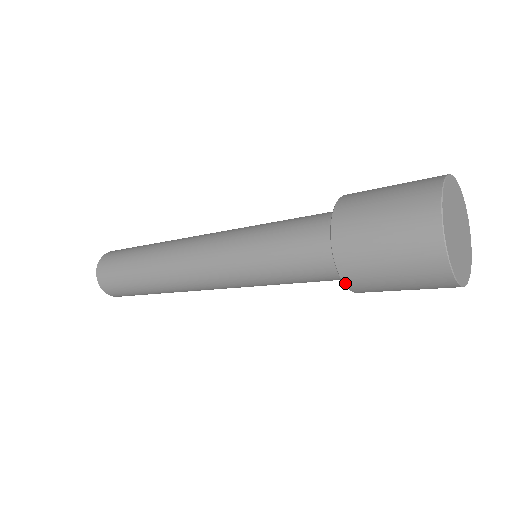
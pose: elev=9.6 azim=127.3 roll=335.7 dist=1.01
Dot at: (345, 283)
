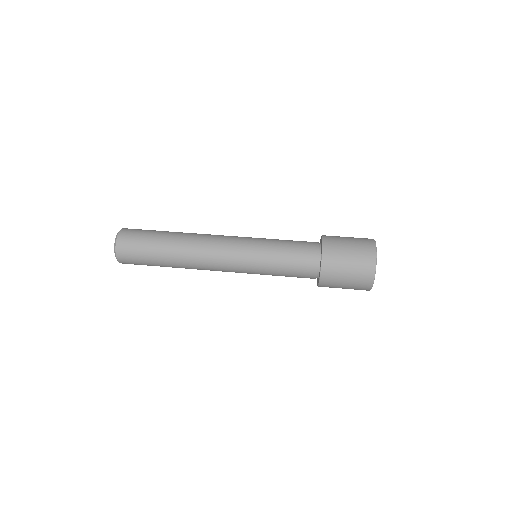
Dot at: (320, 284)
